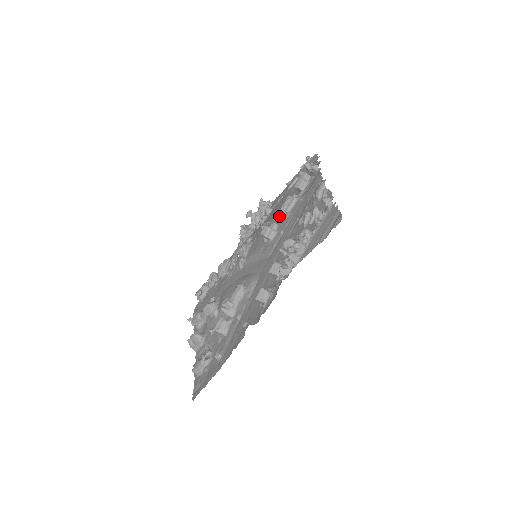
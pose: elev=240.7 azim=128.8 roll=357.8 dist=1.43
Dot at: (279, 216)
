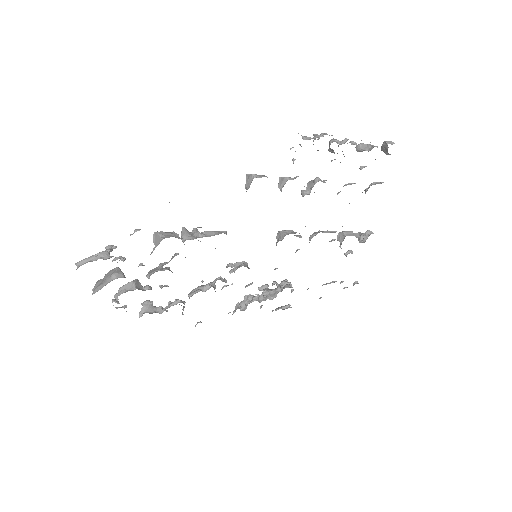
Dot at: occluded
